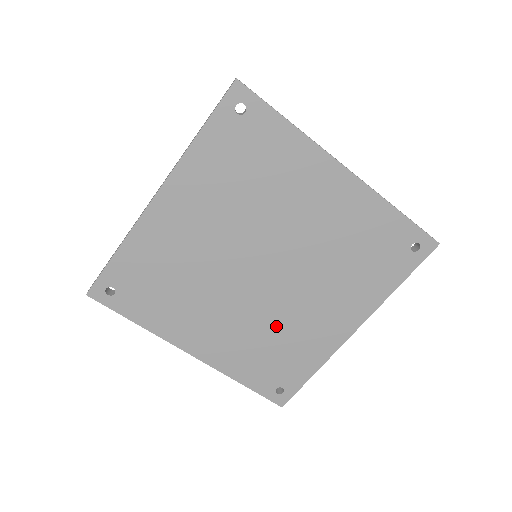
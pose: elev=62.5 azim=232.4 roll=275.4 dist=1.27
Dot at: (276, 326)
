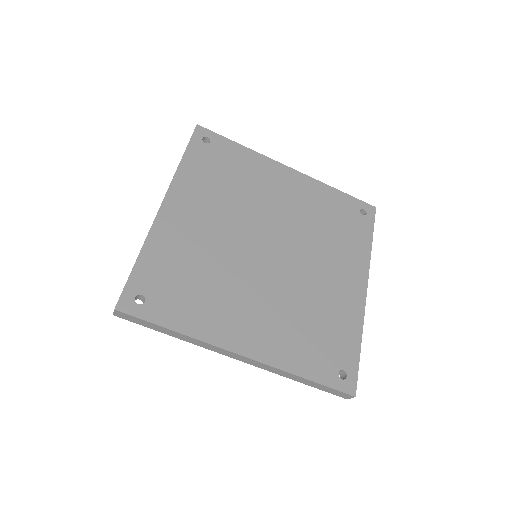
Dot at: (304, 300)
